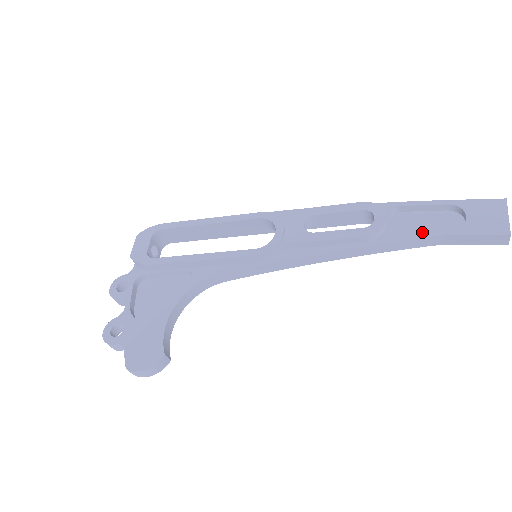
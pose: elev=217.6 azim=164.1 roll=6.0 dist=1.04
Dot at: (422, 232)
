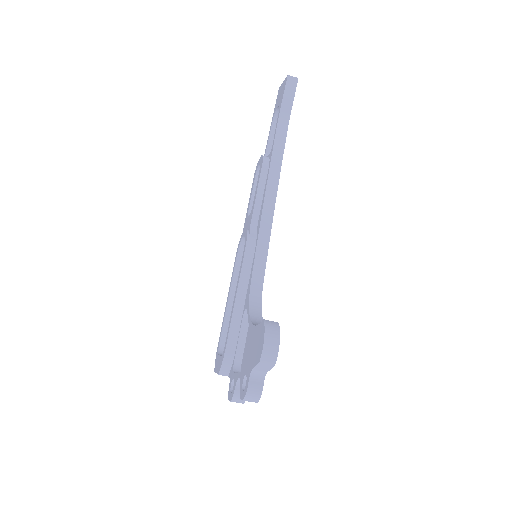
Dot at: occluded
